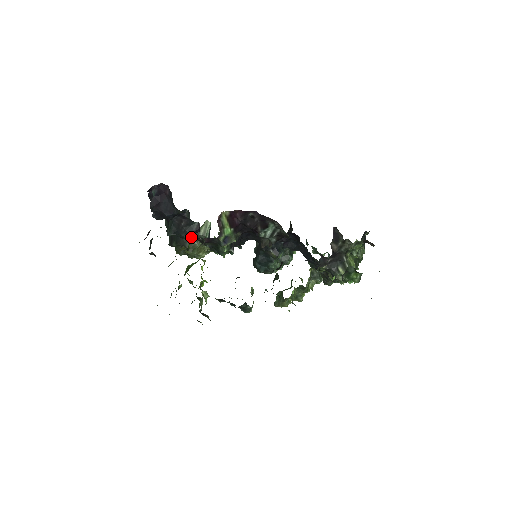
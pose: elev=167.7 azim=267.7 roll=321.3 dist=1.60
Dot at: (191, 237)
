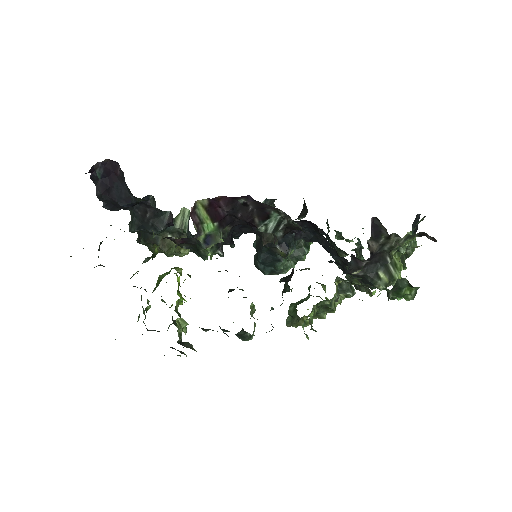
Dot at: (163, 232)
